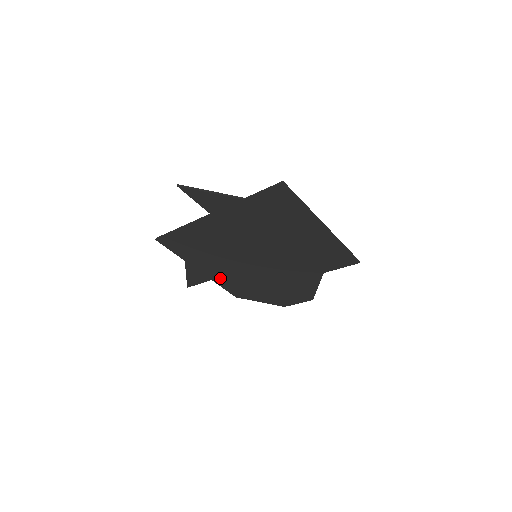
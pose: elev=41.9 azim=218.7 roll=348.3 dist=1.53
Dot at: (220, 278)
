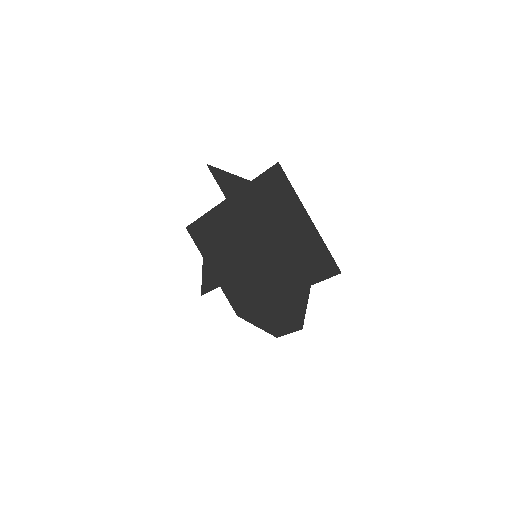
Dot at: (227, 285)
